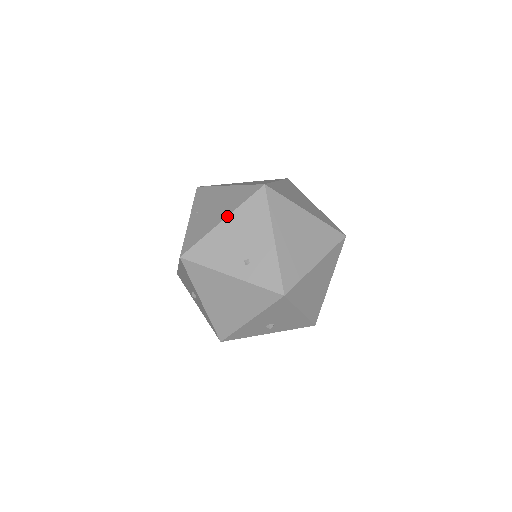
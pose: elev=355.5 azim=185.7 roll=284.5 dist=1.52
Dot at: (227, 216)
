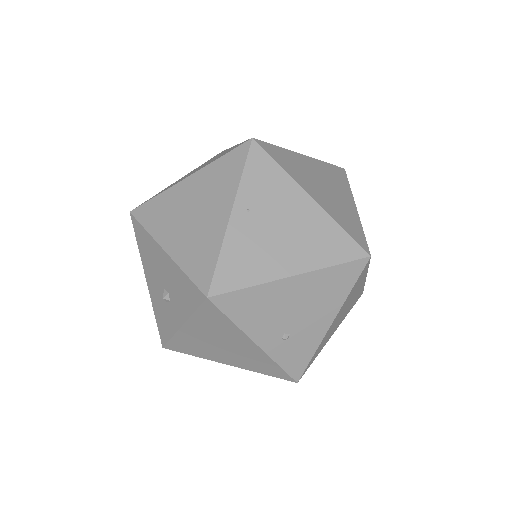
Dot at: (303, 273)
